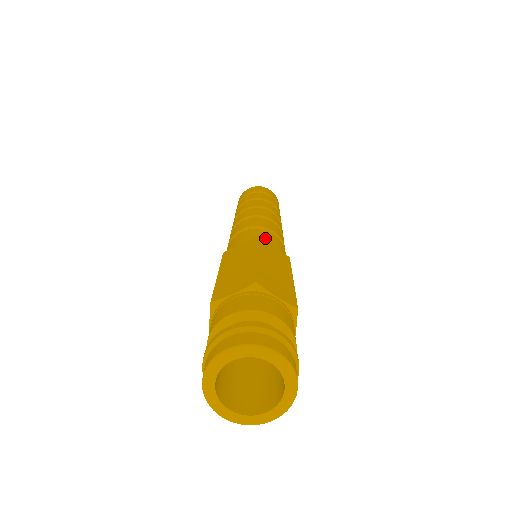
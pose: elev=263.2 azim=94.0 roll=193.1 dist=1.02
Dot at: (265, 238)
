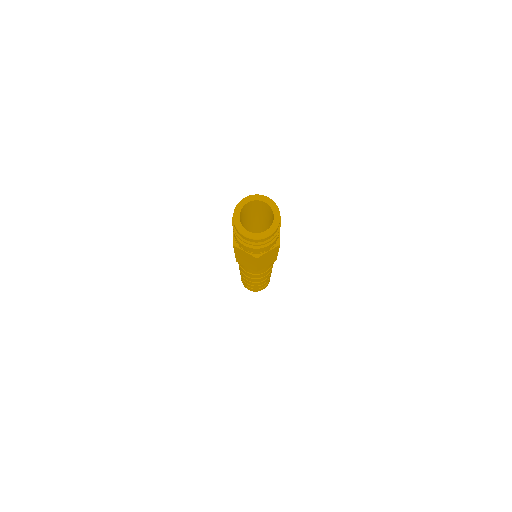
Dot at: occluded
